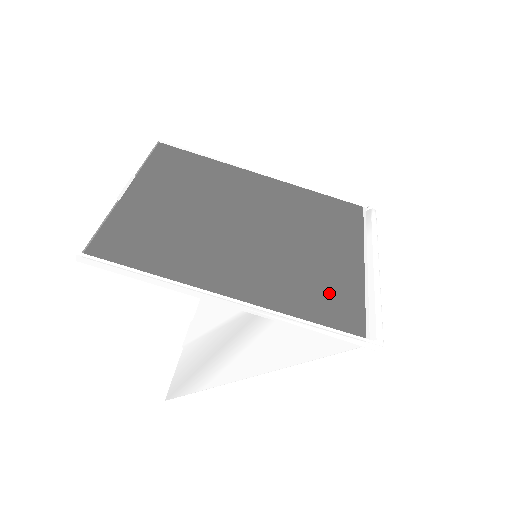
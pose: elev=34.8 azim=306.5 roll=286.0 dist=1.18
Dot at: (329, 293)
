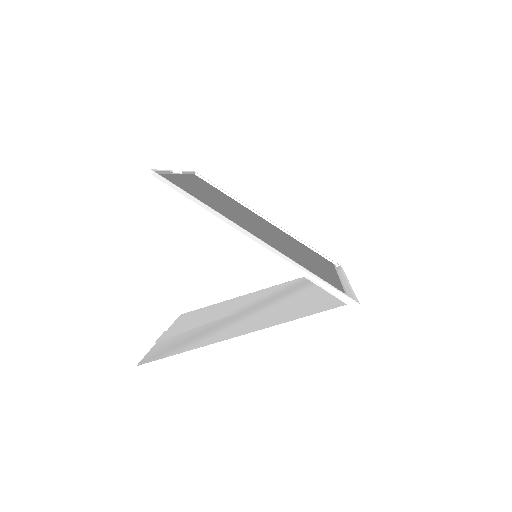
Dot at: (318, 273)
